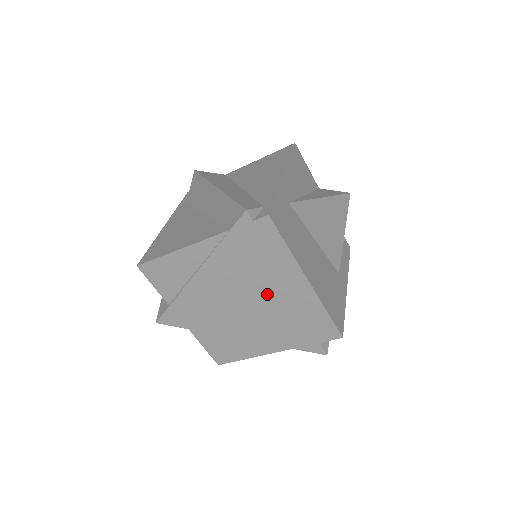
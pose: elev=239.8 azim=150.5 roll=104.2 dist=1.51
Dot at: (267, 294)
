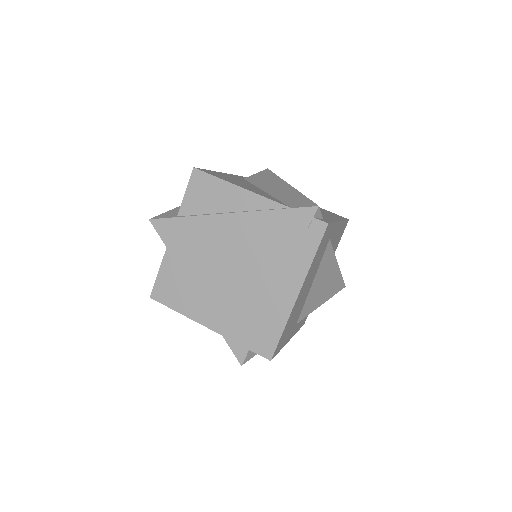
Dot at: (259, 277)
